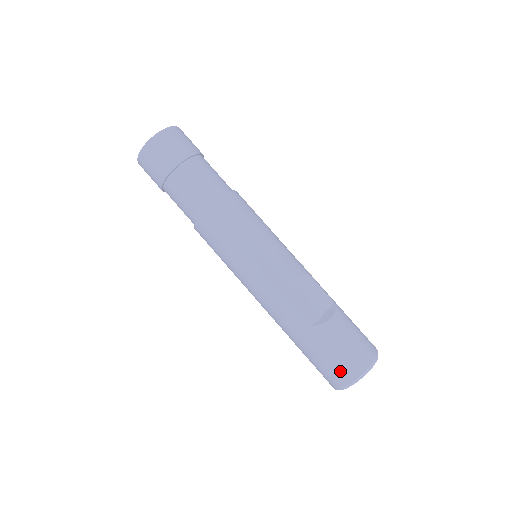
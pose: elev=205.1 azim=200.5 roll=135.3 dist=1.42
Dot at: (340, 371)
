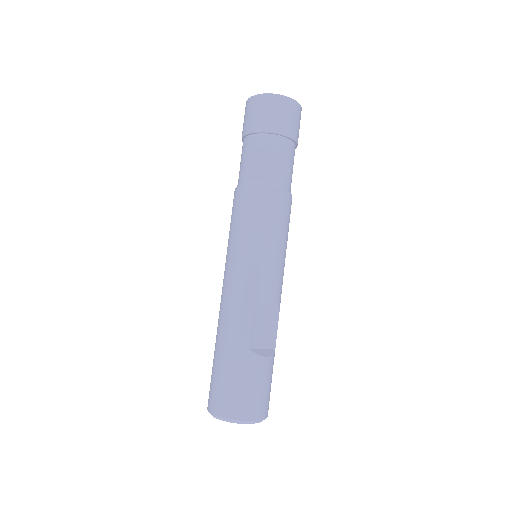
Dot at: (233, 402)
